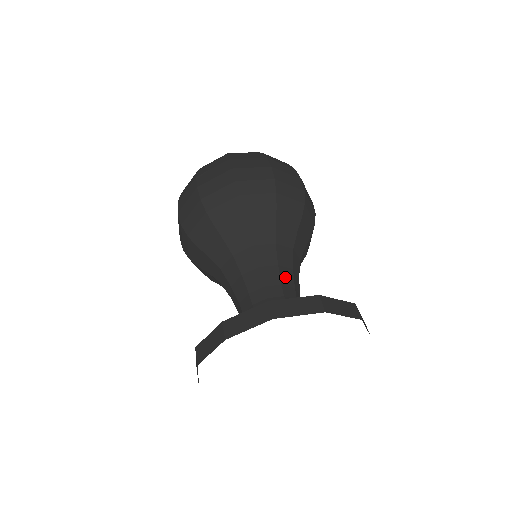
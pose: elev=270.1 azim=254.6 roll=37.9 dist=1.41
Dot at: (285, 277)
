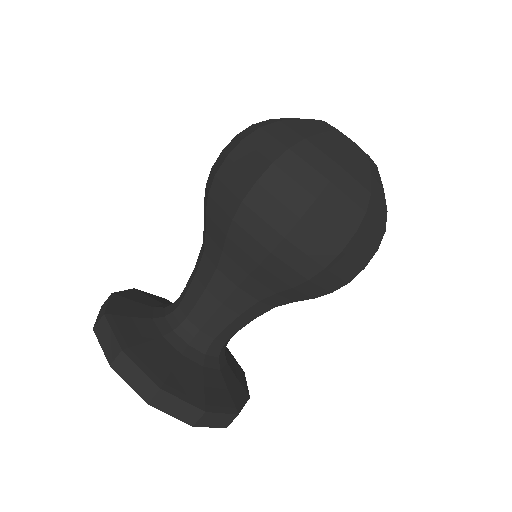
Dot at: (236, 325)
